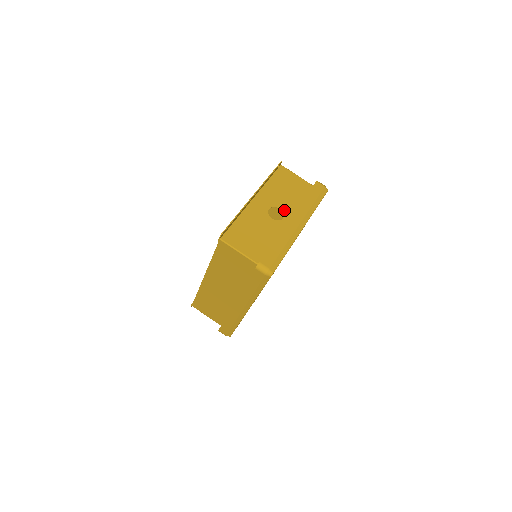
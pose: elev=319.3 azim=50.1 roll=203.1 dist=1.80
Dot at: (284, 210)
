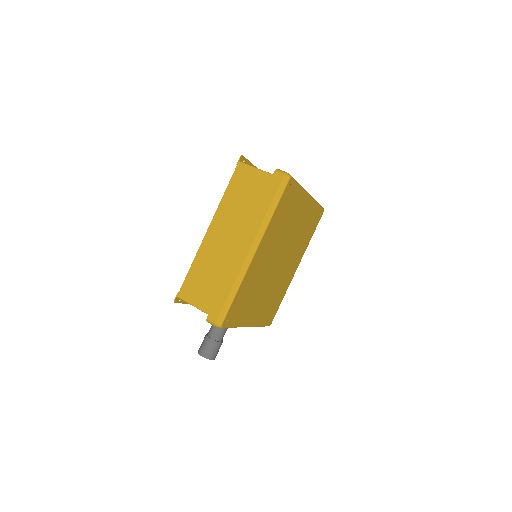
Dot at: occluded
